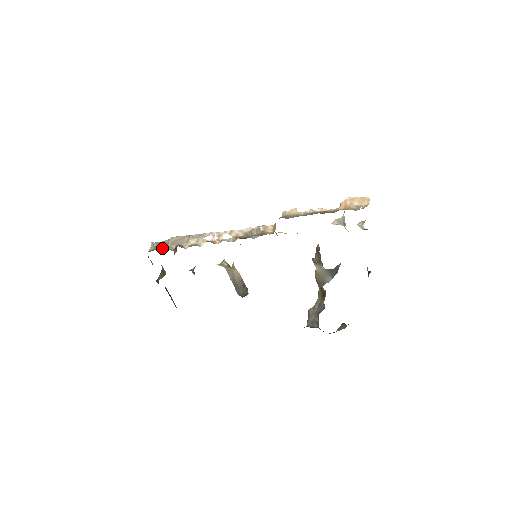
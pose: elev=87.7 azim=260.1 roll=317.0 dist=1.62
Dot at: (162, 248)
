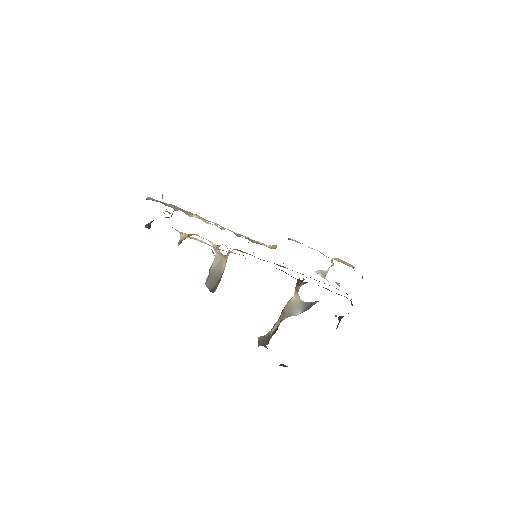
Dot at: (164, 204)
